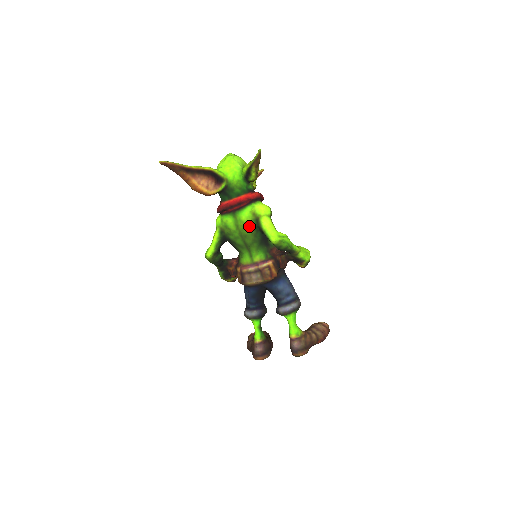
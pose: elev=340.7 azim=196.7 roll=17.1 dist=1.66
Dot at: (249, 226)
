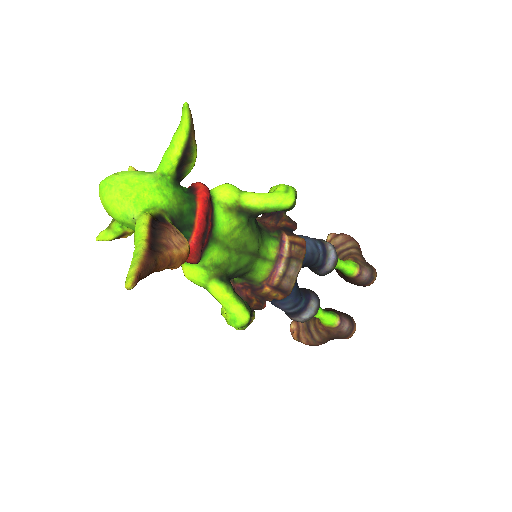
Dot at: (239, 229)
